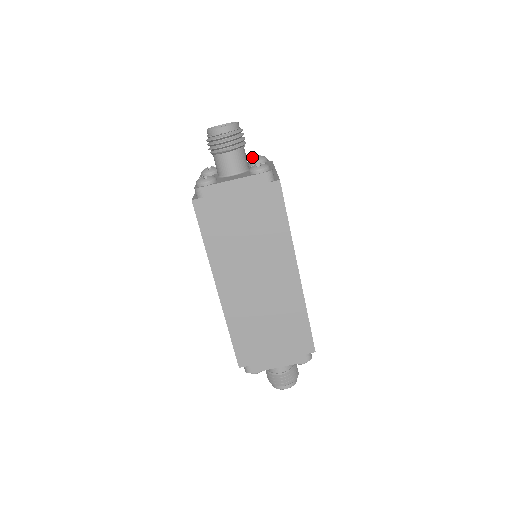
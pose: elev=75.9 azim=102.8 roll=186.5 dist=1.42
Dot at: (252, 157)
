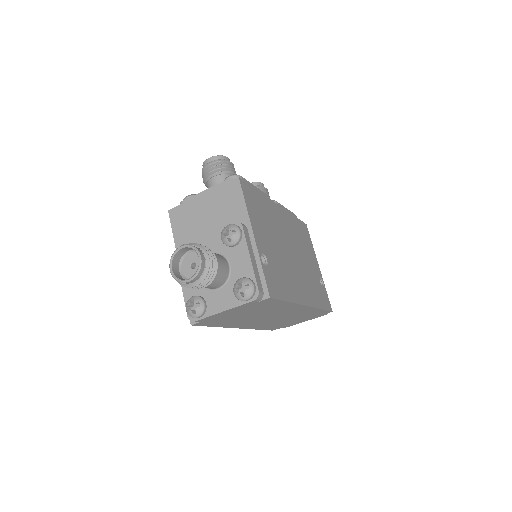
Dot at: (223, 234)
